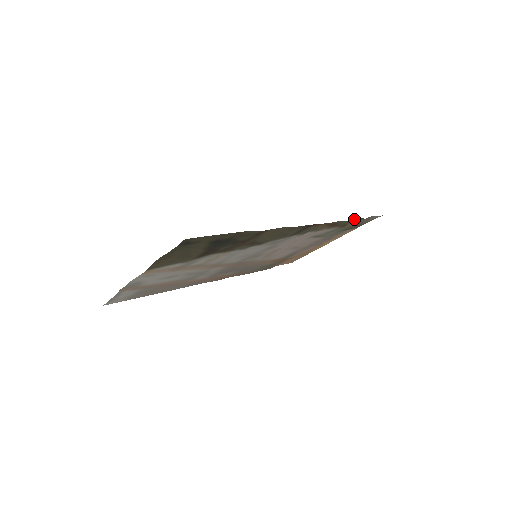
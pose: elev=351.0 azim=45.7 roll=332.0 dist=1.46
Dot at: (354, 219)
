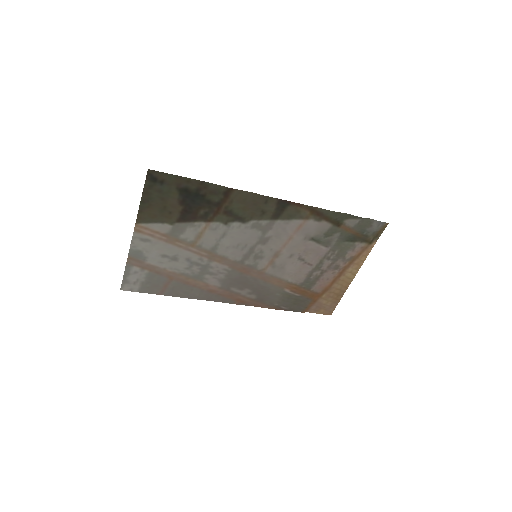
Dot at: (345, 215)
